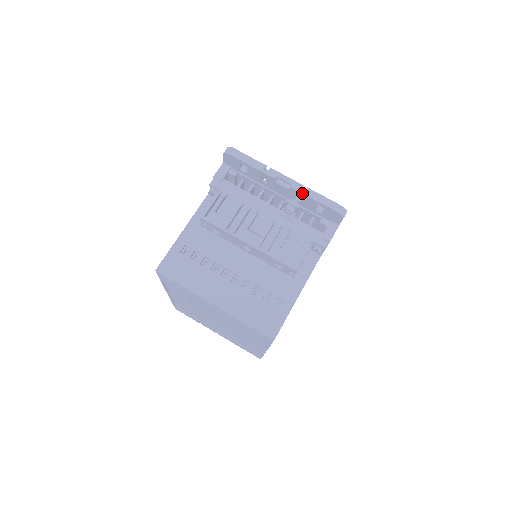
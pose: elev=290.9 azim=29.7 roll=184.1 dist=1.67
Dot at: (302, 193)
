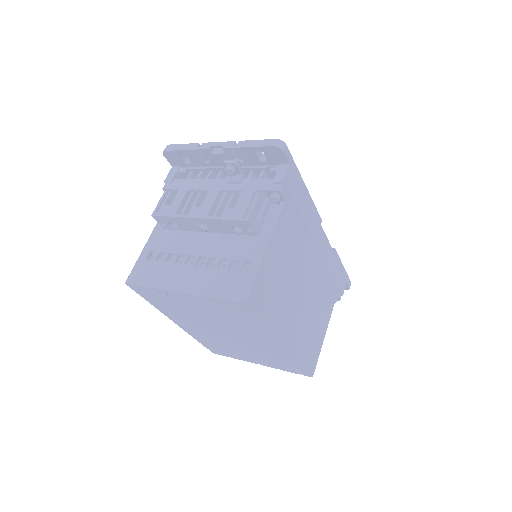
Dot at: (234, 148)
